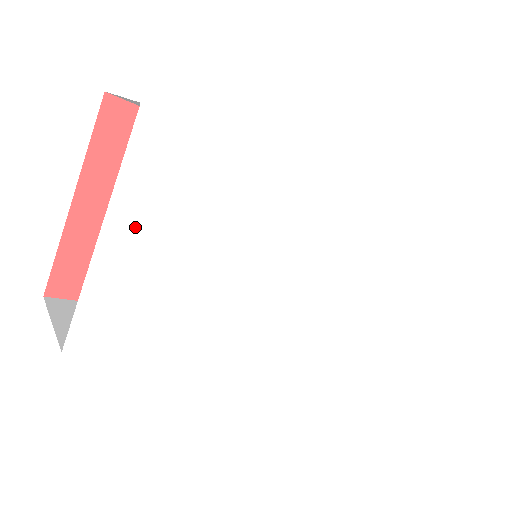
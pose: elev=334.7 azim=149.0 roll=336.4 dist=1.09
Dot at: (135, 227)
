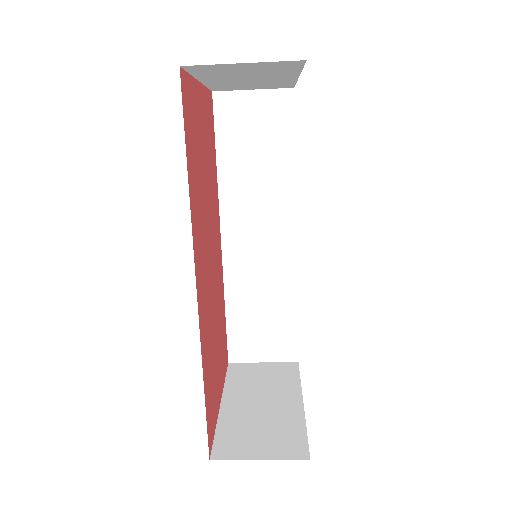
Dot at: occluded
